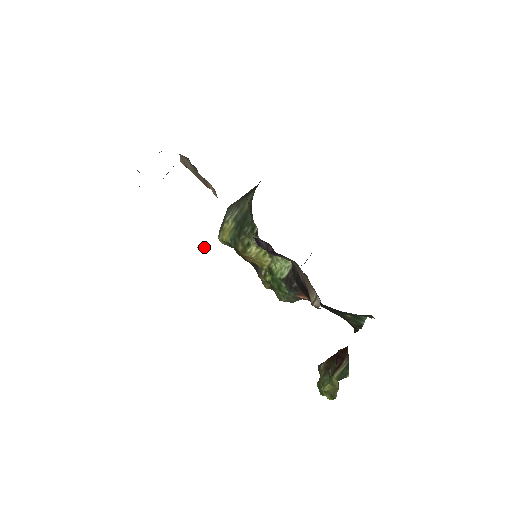
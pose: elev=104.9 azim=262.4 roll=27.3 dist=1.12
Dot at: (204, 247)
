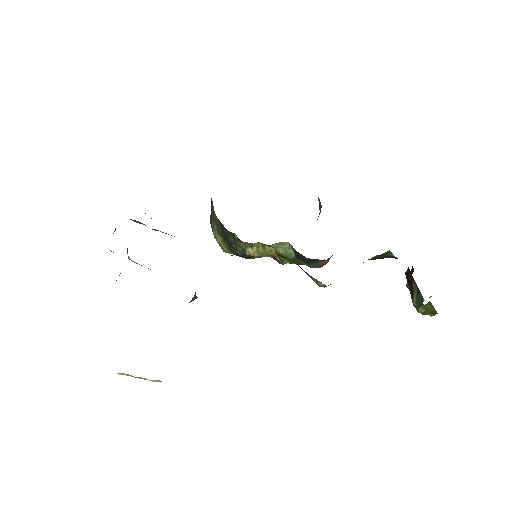
Dot at: (194, 298)
